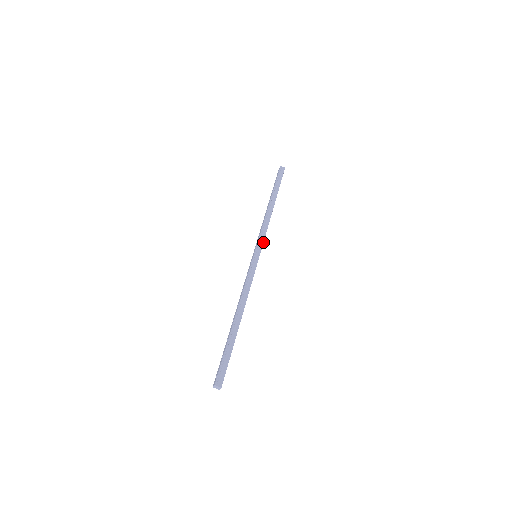
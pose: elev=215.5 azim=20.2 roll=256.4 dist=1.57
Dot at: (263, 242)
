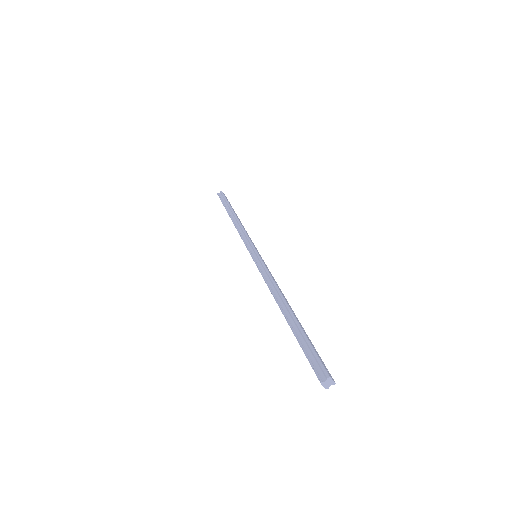
Dot at: (250, 242)
